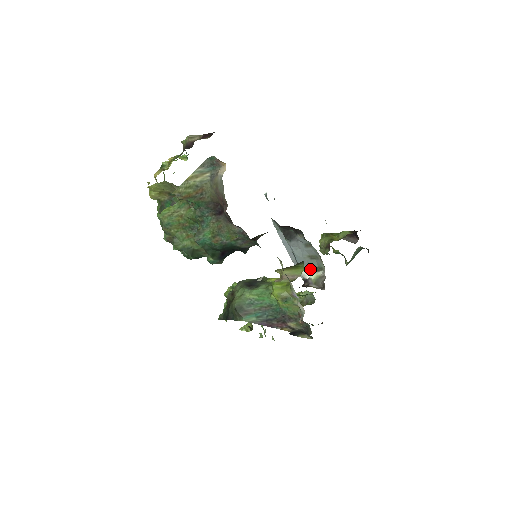
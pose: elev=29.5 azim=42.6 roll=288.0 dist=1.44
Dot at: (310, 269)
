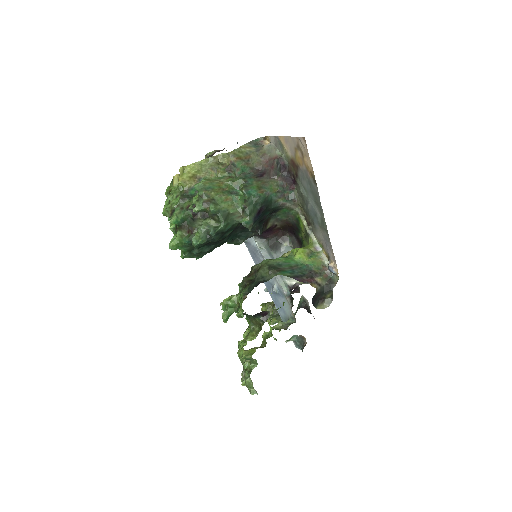
Dot at: occluded
